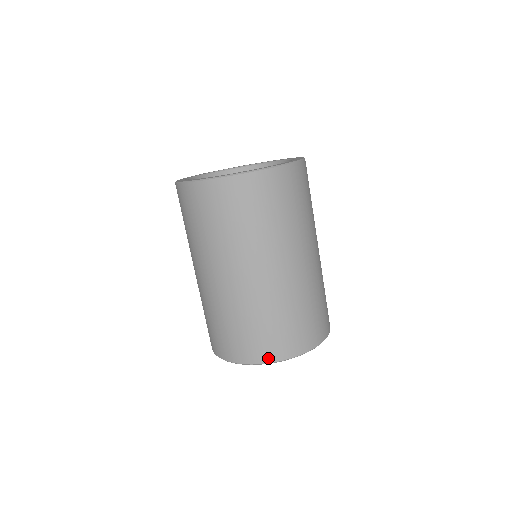
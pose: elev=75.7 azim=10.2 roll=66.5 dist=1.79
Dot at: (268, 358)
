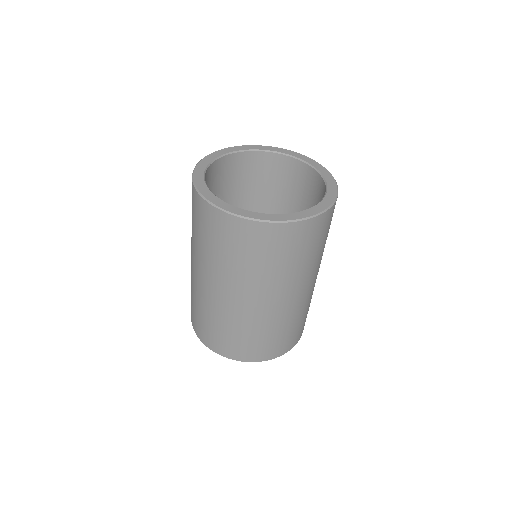
Dot at: (295, 343)
